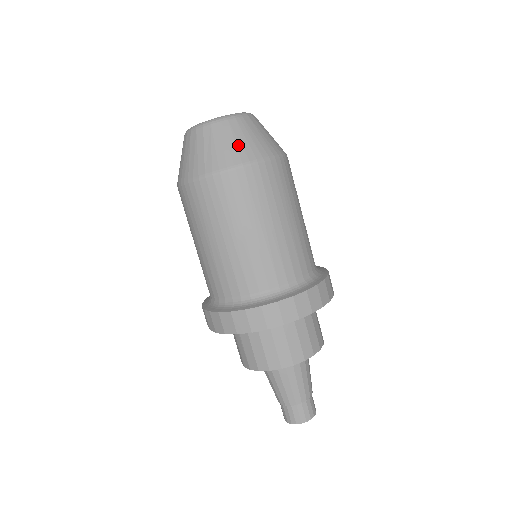
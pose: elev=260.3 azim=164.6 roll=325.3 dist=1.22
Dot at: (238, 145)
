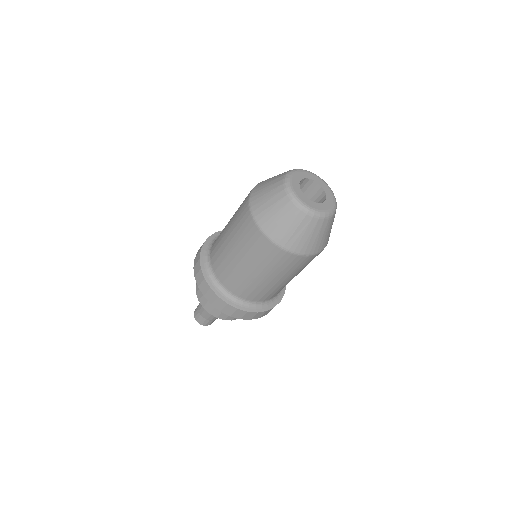
Dot at: (316, 241)
